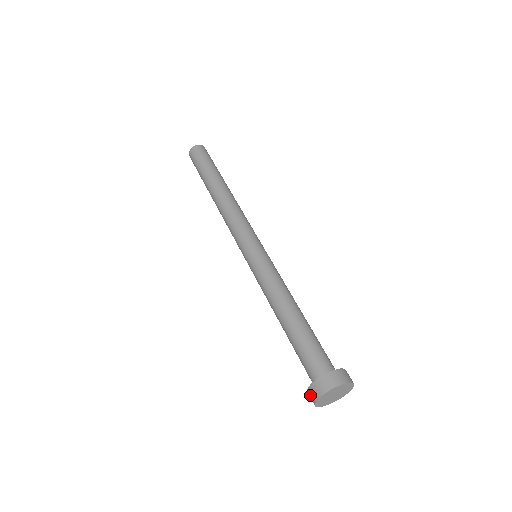
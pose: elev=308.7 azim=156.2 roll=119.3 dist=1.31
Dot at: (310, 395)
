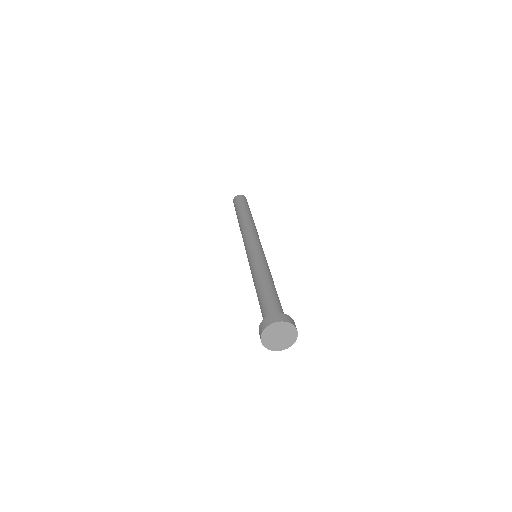
Dot at: (265, 322)
